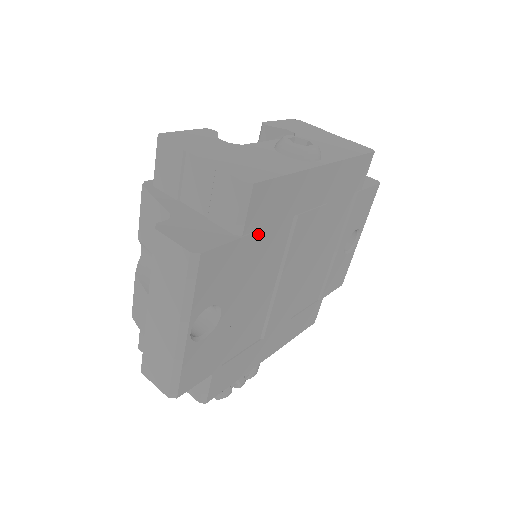
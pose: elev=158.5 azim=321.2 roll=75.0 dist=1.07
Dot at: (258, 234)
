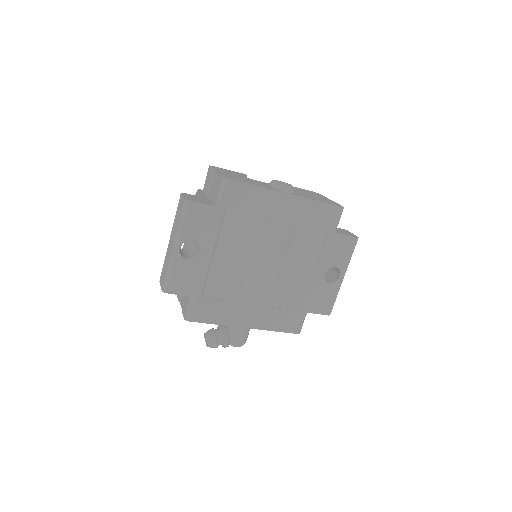
Dot at: (232, 214)
